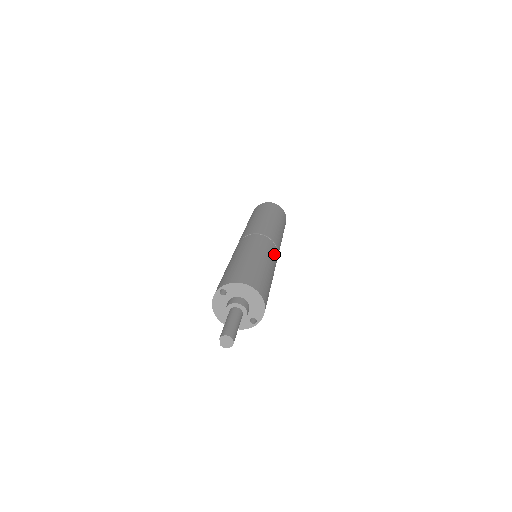
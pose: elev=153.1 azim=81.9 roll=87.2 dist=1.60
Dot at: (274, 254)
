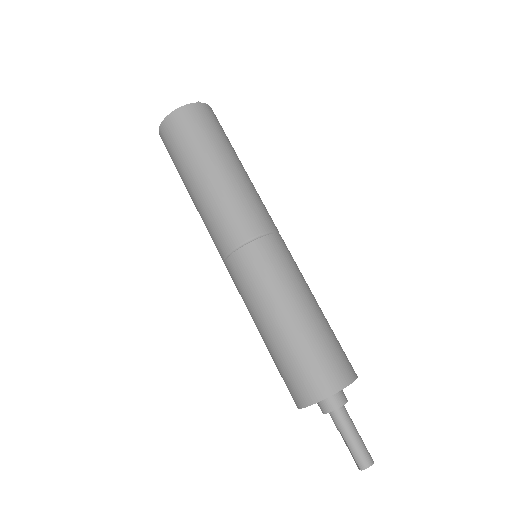
Dot at: (291, 257)
